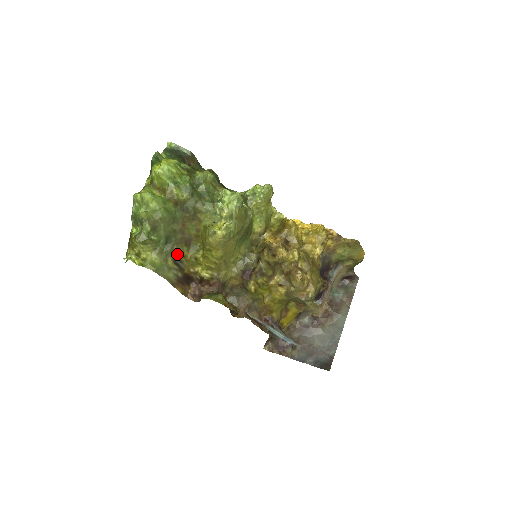
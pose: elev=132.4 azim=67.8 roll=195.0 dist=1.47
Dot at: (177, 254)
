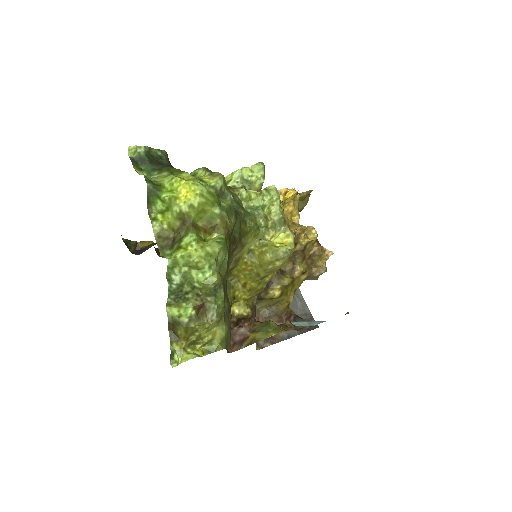
Dot at: (228, 307)
